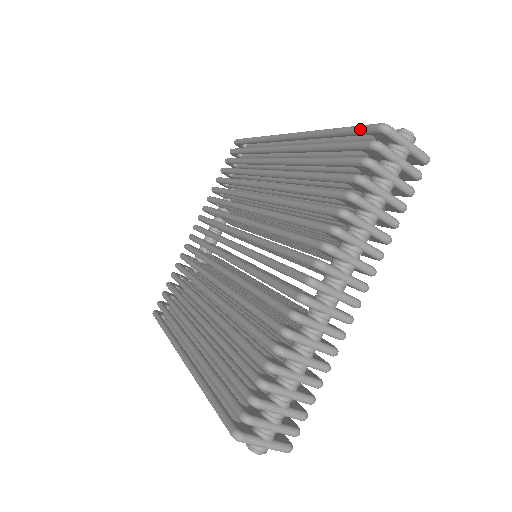
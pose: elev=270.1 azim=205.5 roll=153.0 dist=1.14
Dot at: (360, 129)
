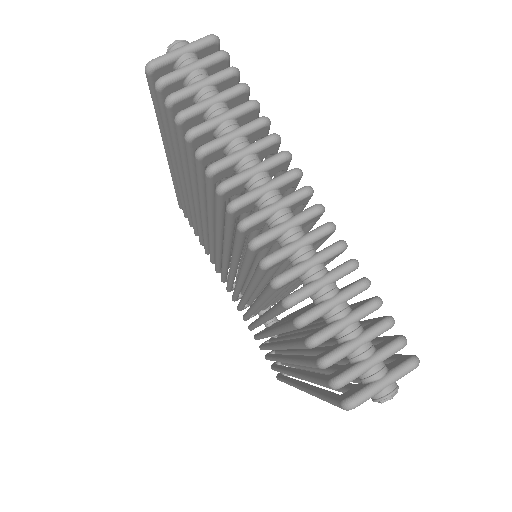
Dot at: (150, 92)
